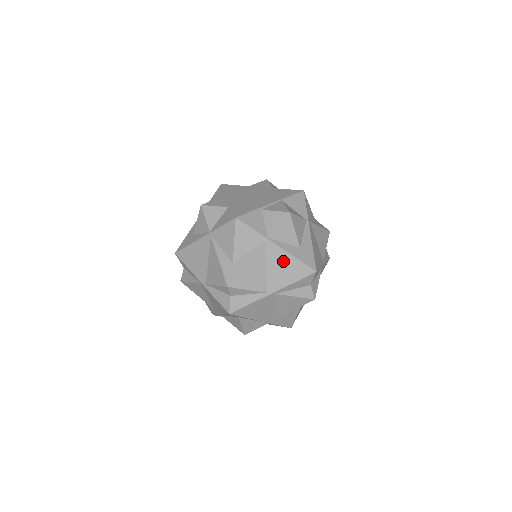
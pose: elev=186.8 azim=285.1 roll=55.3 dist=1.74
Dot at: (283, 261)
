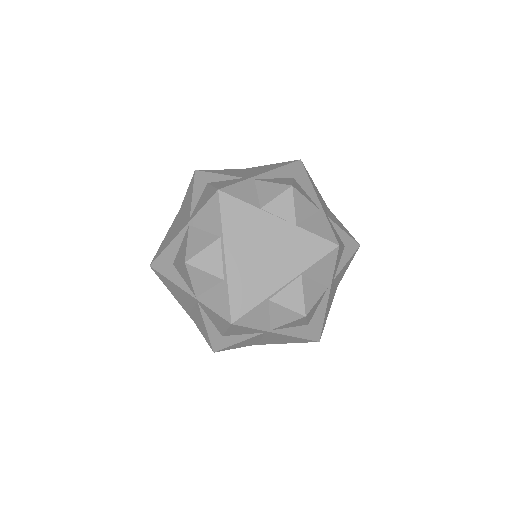
Dot at: (283, 338)
